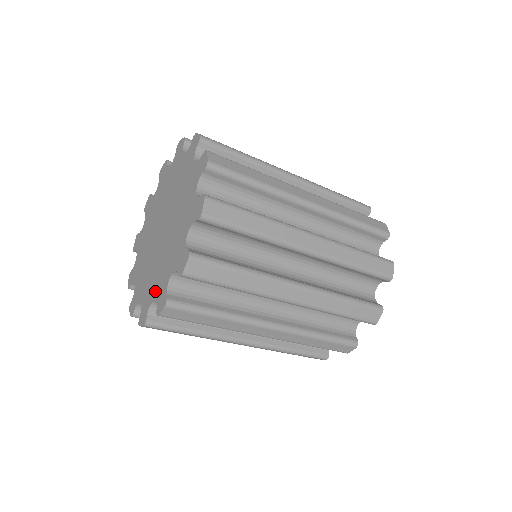
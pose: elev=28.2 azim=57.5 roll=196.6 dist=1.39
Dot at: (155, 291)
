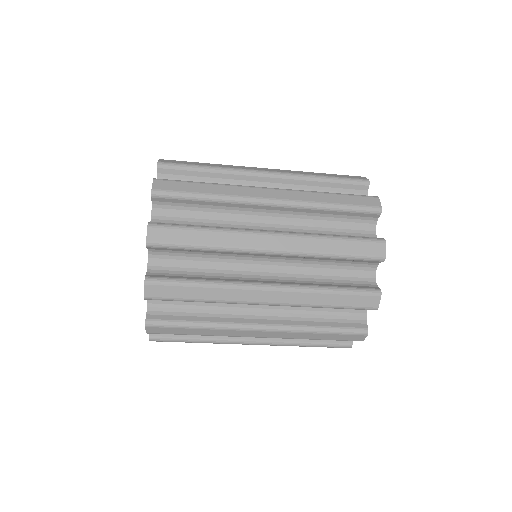
Dot at: occluded
